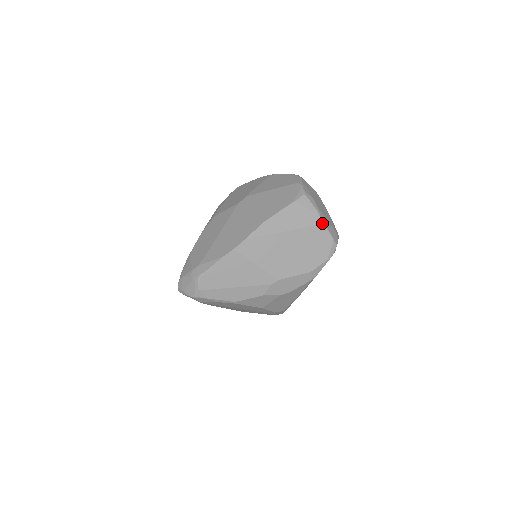
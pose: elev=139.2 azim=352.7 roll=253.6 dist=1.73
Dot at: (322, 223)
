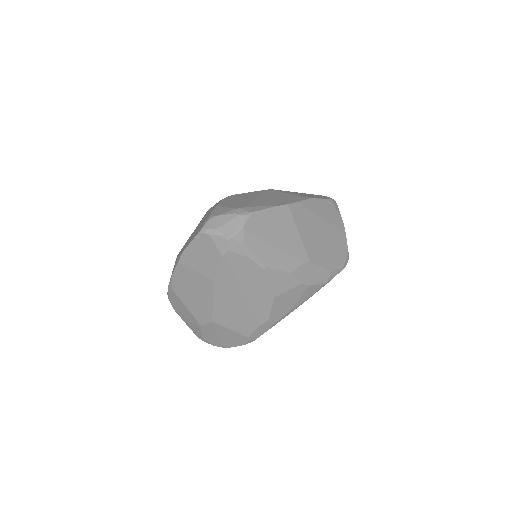
Dot at: (344, 231)
